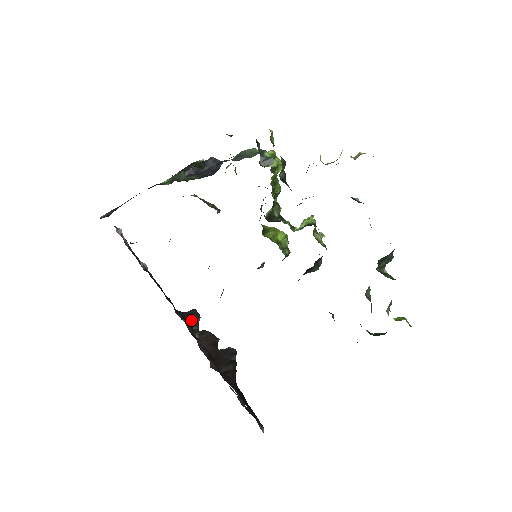
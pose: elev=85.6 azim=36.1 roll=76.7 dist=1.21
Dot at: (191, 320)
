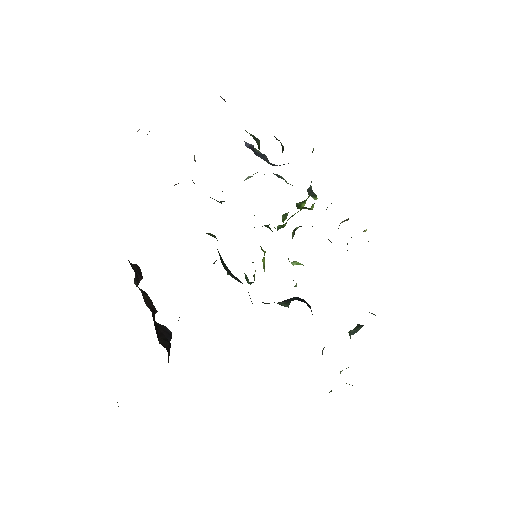
Dot at: (136, 272)
